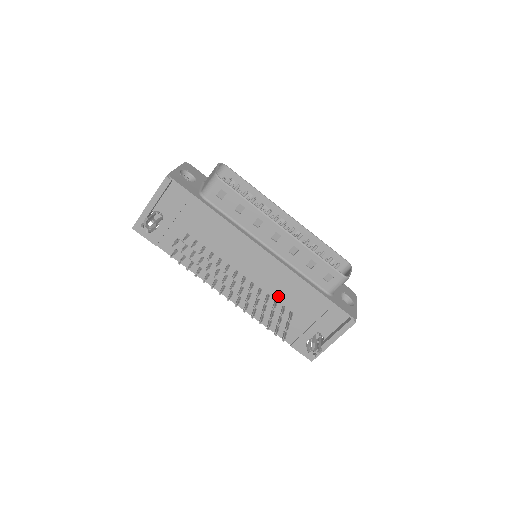
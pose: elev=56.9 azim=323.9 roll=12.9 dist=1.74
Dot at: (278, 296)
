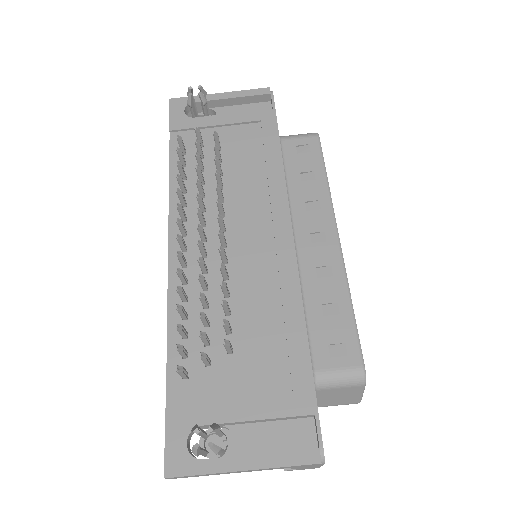
Dot at: (240, 308)
